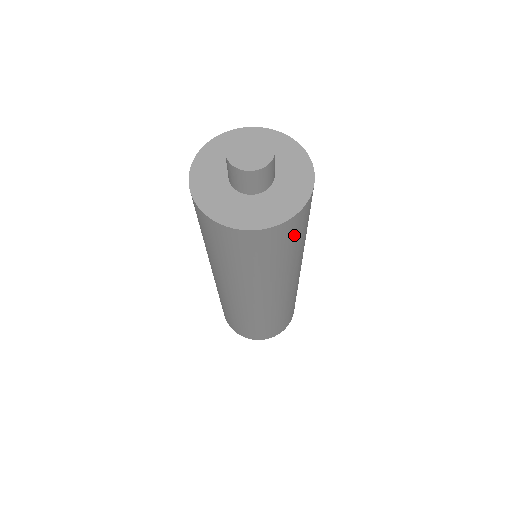
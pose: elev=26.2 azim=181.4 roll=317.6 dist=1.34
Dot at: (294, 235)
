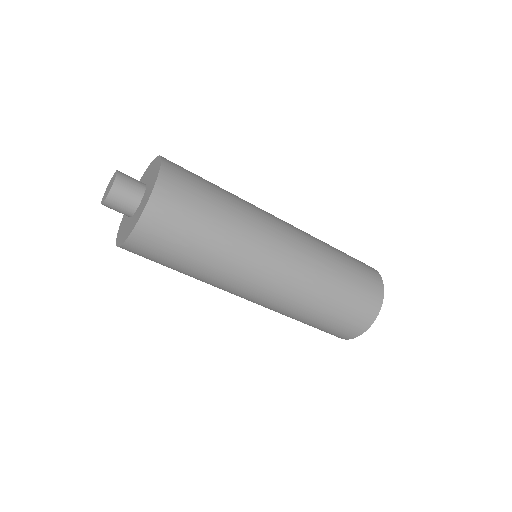
Dot at: (188, 198)
